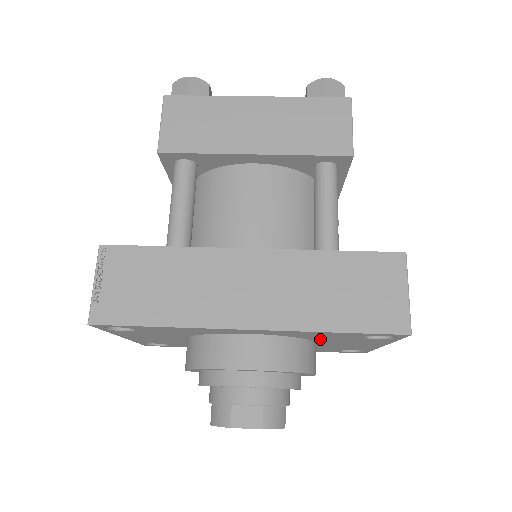
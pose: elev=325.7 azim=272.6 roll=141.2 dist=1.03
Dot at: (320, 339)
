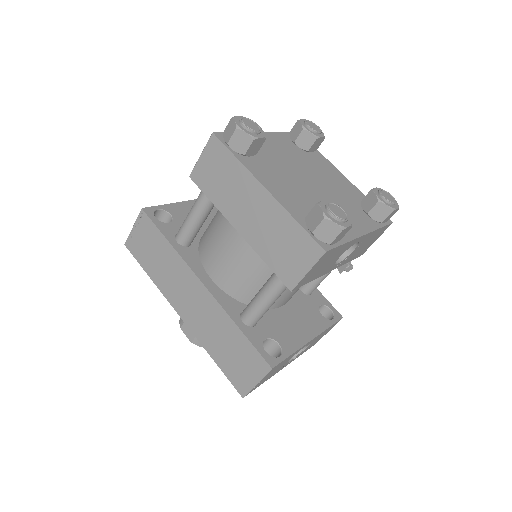
Dot at: occluded
